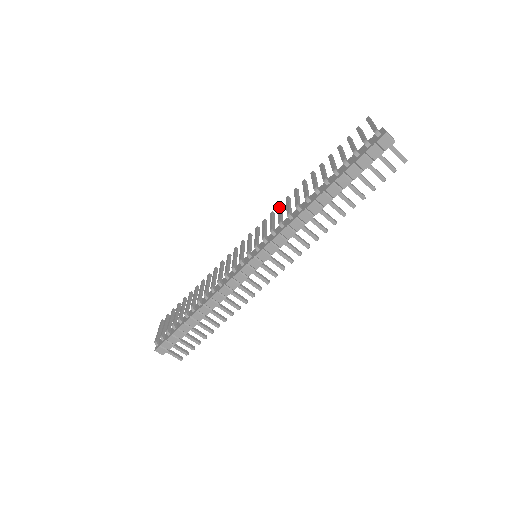
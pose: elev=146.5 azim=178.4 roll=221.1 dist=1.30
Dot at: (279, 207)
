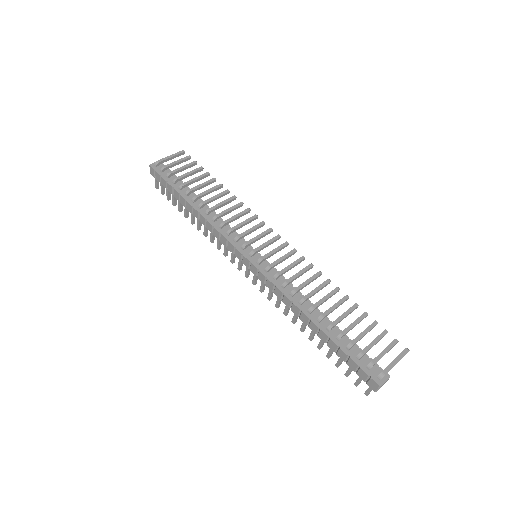
Dot at: (308, 268)
